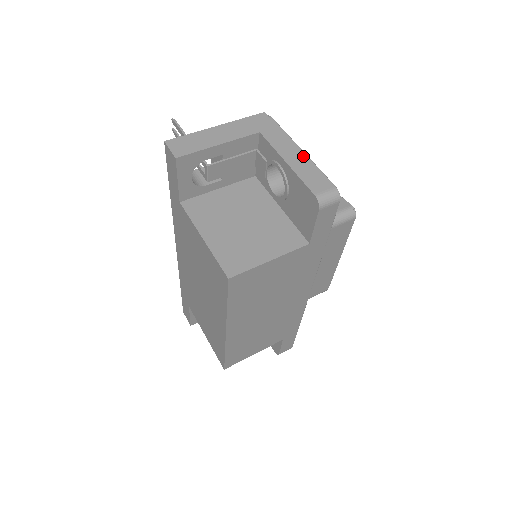
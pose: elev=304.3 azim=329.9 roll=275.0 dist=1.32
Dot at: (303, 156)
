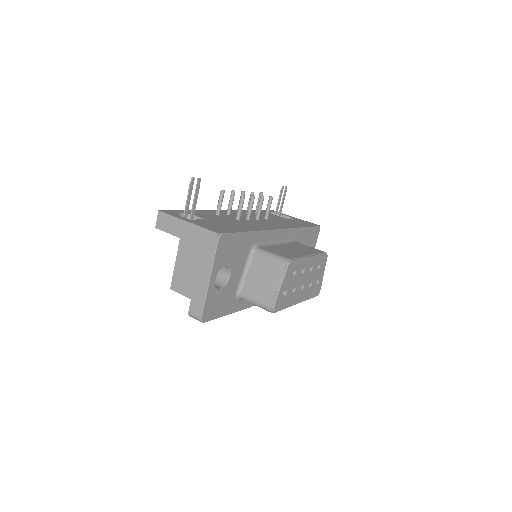
Dot at: (205, 285)
